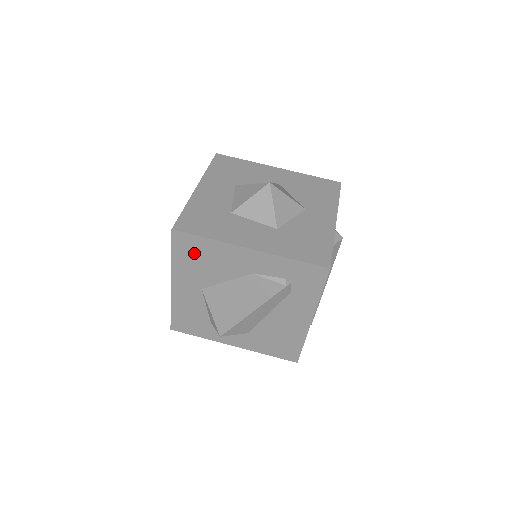
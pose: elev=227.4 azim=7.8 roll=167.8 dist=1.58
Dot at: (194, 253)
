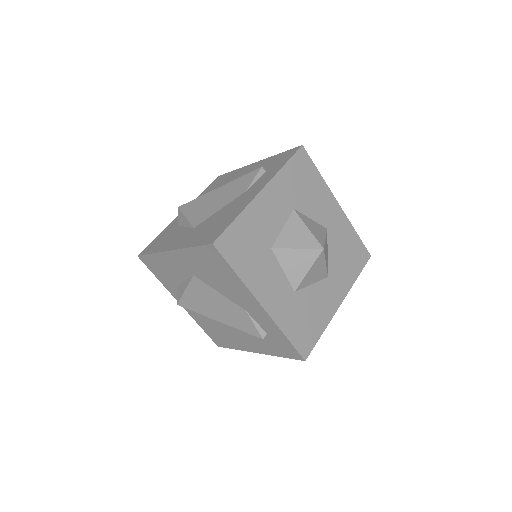
Dot at: (214, 265)
